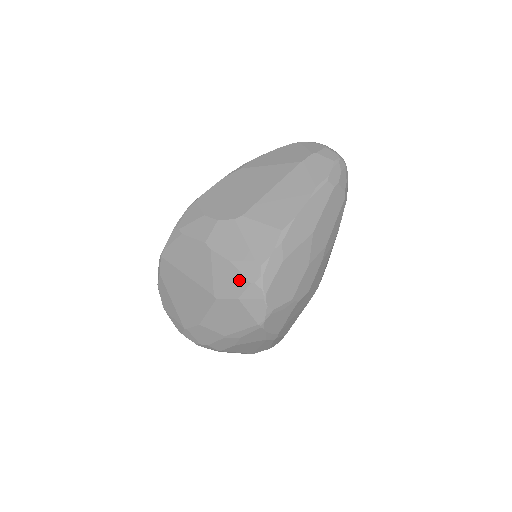
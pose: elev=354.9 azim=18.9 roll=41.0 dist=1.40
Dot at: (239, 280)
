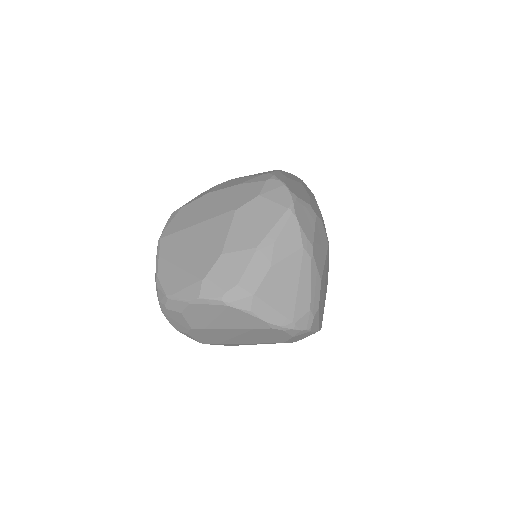
Dot at: (253, 186)
